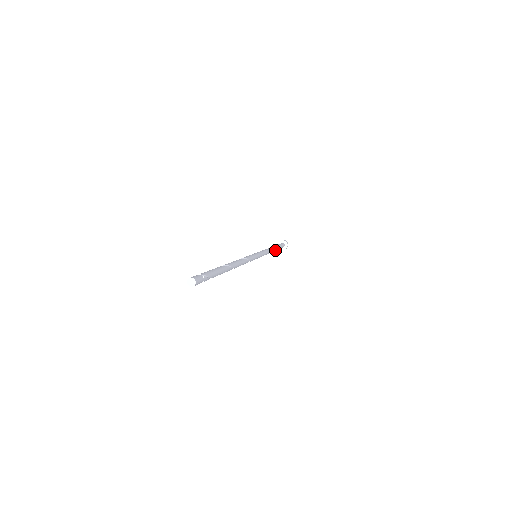
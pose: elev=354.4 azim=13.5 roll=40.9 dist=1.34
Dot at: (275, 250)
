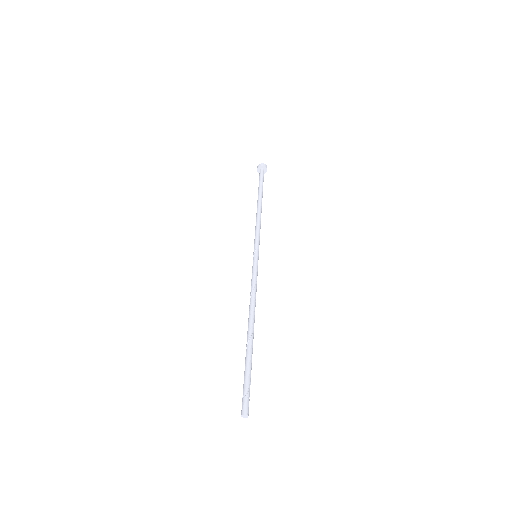
Dot at: occluded
